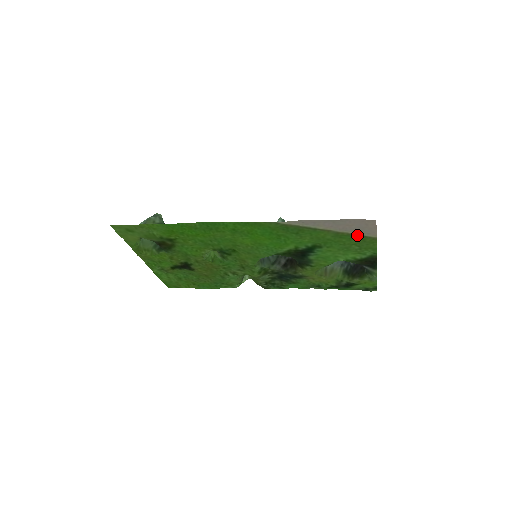
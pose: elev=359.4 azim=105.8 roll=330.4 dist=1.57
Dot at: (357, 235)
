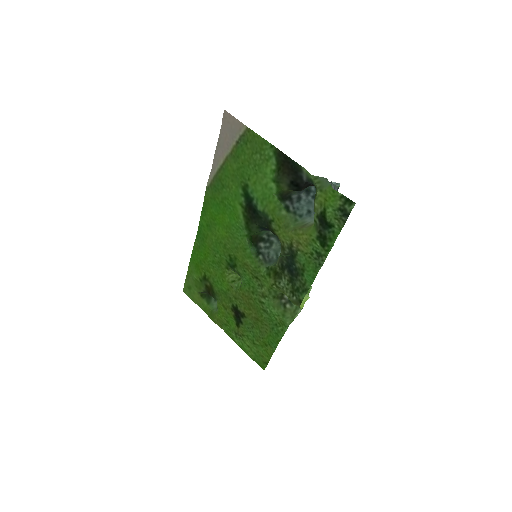
Dot at: (240, 141)
